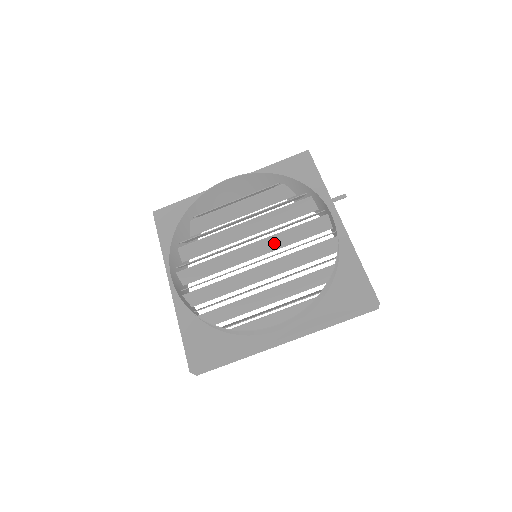
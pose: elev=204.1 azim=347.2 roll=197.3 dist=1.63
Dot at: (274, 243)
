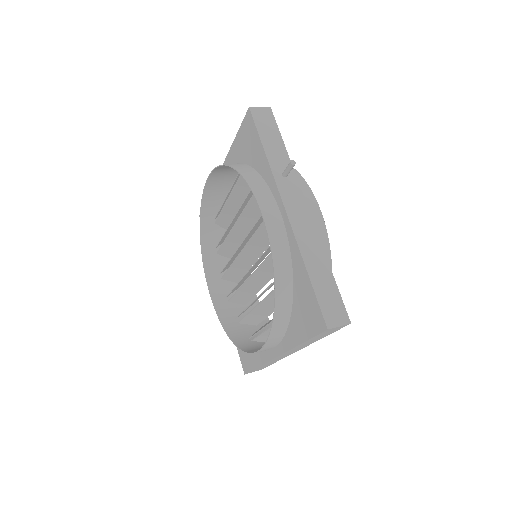
Dot at: (262, 240)
